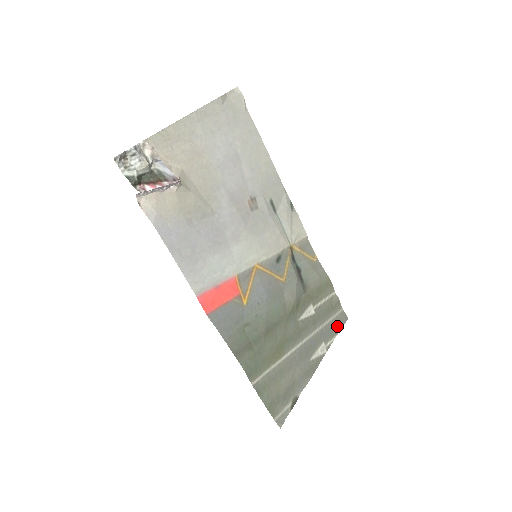
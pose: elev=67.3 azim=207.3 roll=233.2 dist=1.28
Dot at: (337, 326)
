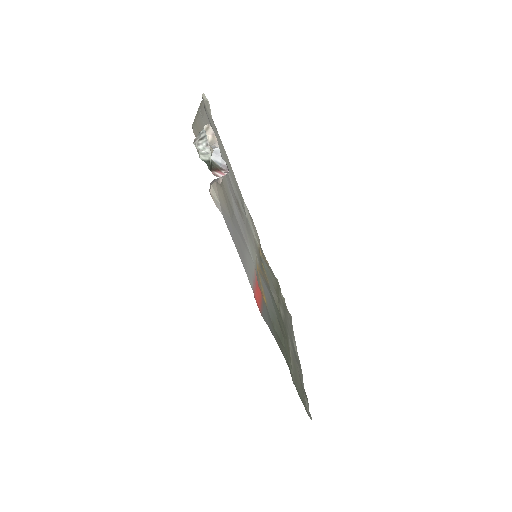
Dot at: (291, 324)
